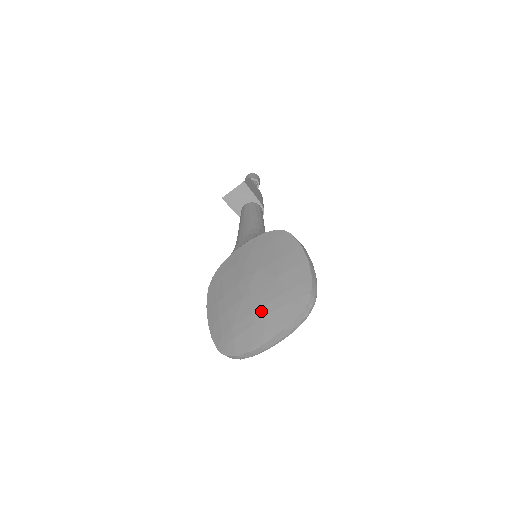
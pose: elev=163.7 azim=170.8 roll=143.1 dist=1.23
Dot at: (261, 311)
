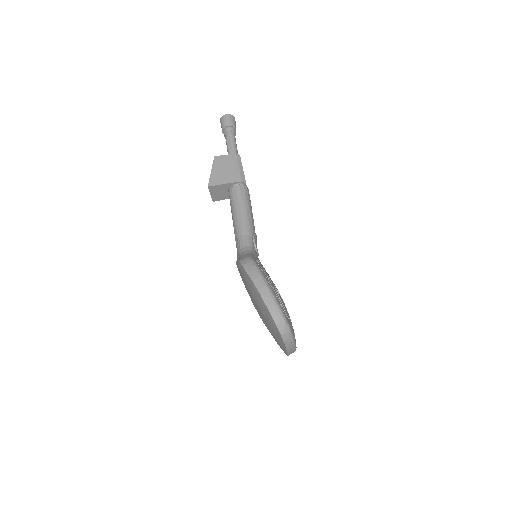
Dot at: (271, 333)
